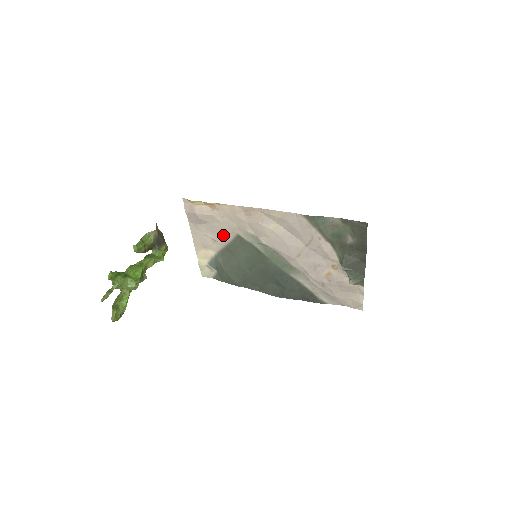
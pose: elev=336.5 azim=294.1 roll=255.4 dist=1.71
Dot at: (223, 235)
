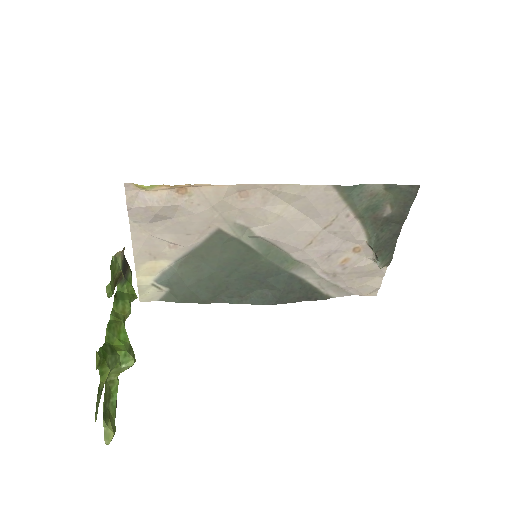
Dot at: (191, 234)
